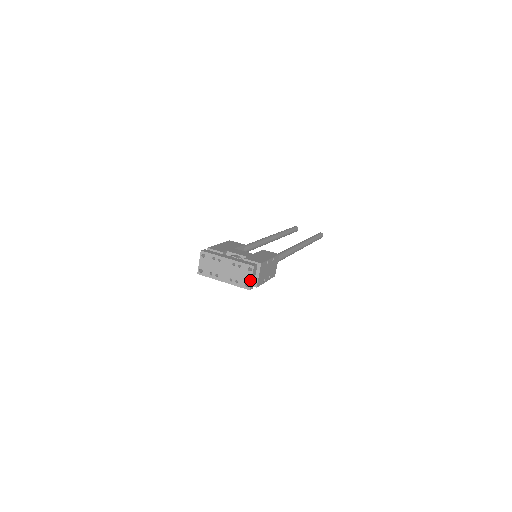
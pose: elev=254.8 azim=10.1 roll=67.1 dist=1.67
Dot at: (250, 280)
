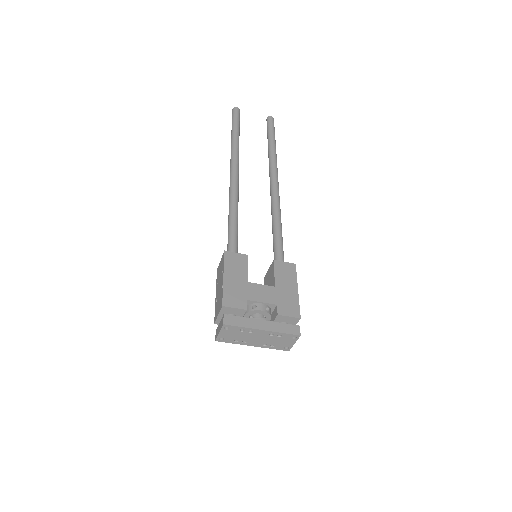
Dot at: (292, 345)
